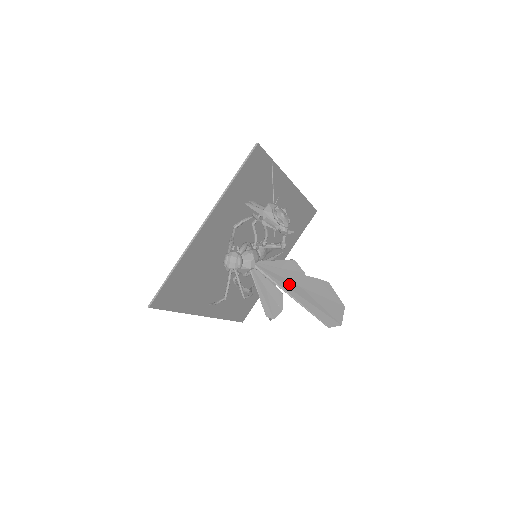
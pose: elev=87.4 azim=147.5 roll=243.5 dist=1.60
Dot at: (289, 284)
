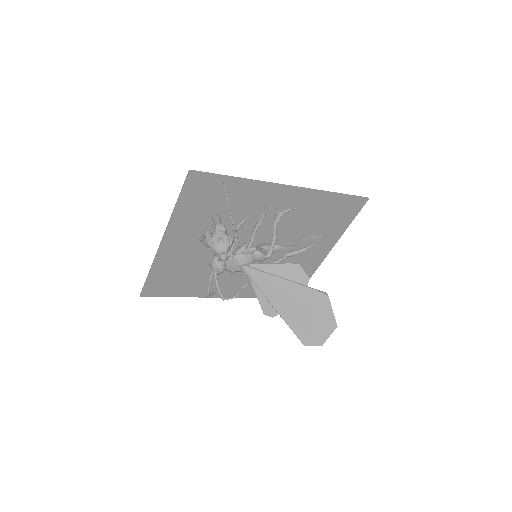
Dot at: (275, 292)
